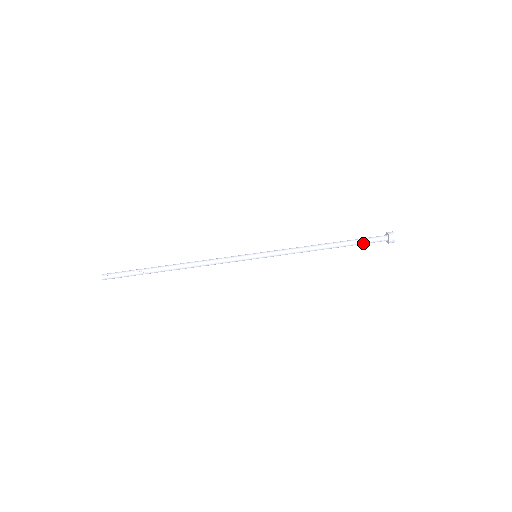
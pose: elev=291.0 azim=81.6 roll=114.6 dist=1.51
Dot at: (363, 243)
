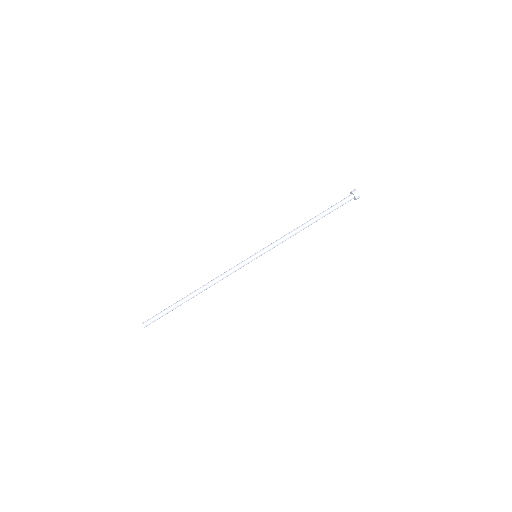
Dot at: (335, 207)
